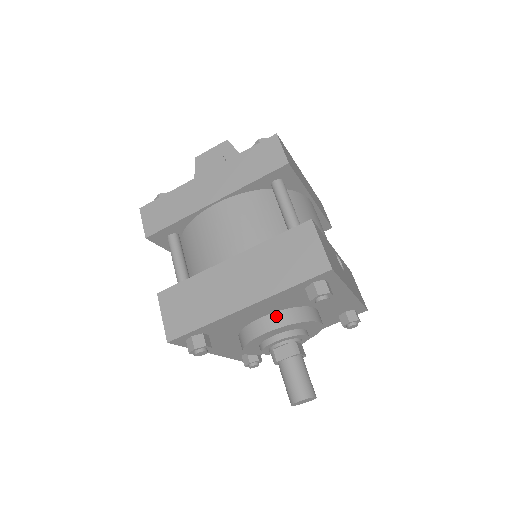
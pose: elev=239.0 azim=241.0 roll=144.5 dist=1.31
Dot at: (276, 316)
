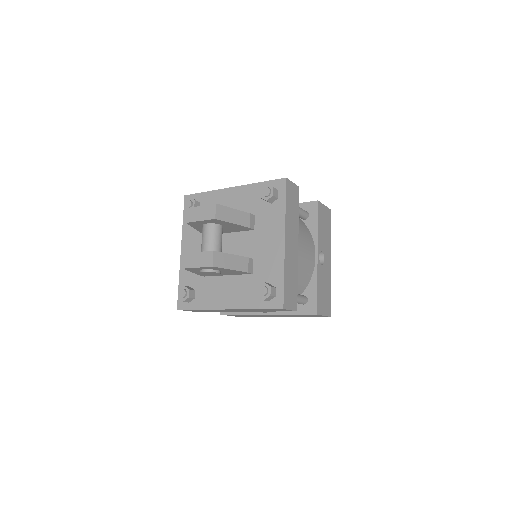
Dot at: occluded
